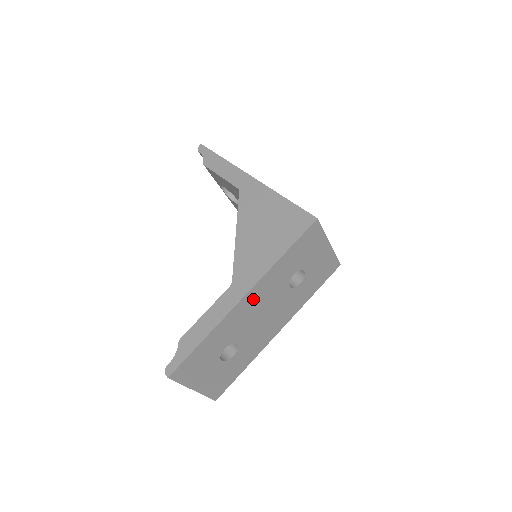
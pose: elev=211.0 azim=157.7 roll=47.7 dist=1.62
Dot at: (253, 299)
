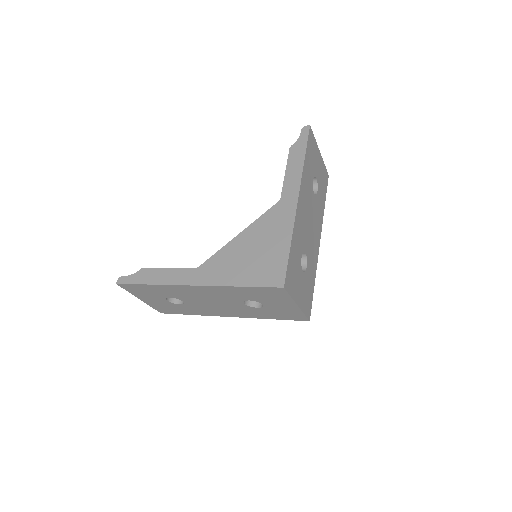
Dot at: (202, 291)
